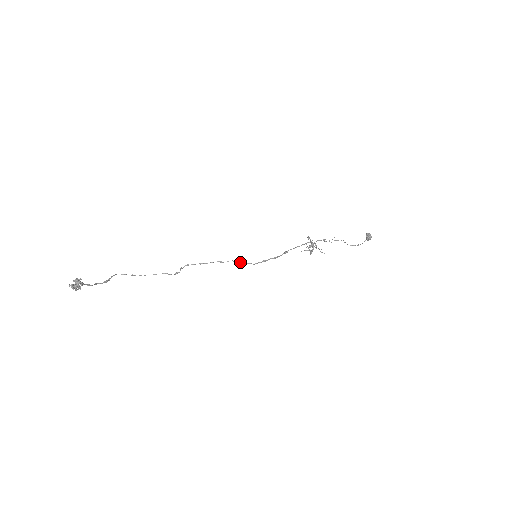
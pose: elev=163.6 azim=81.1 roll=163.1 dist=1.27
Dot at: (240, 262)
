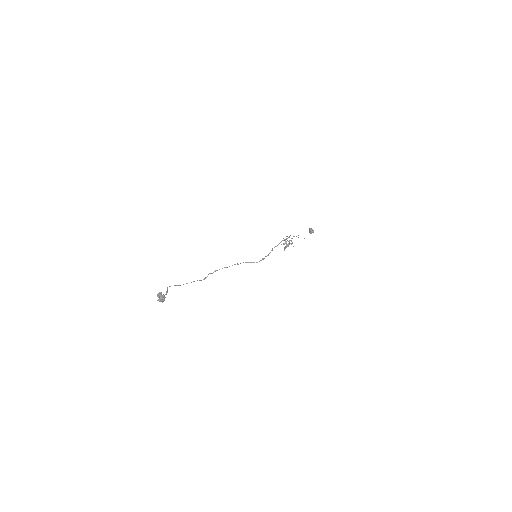
Dot at: (249, 262)
